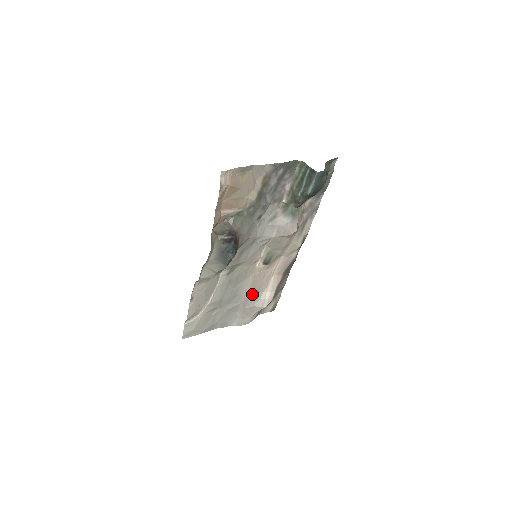
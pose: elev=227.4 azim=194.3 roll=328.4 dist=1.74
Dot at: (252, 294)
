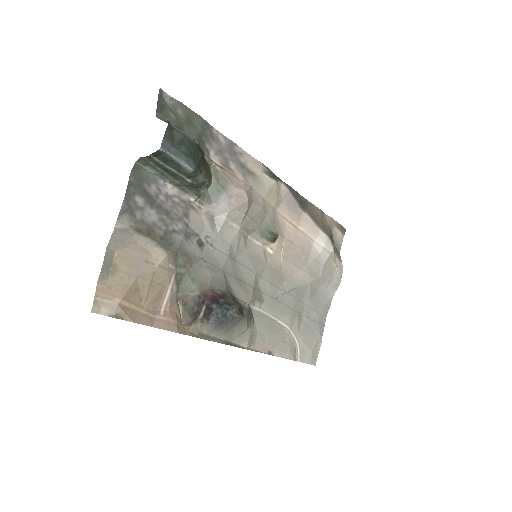
Dot at: (307, 264)
